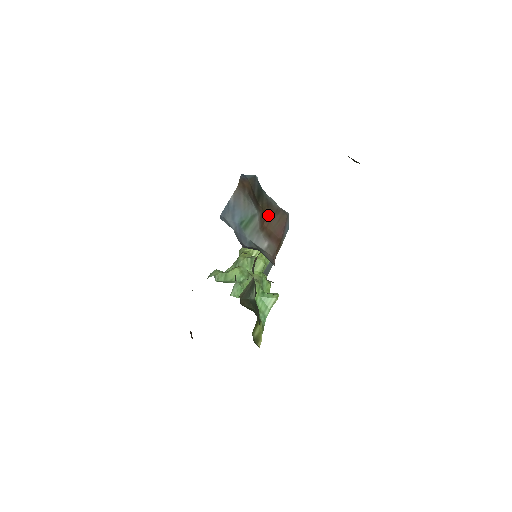
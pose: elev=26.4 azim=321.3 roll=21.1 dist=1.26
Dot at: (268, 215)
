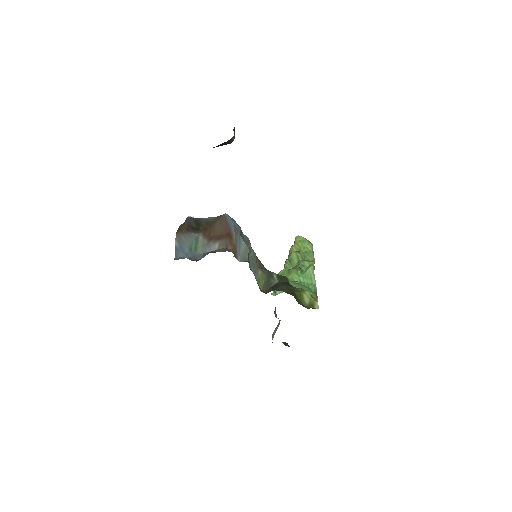
Dot at: (210, 229)
